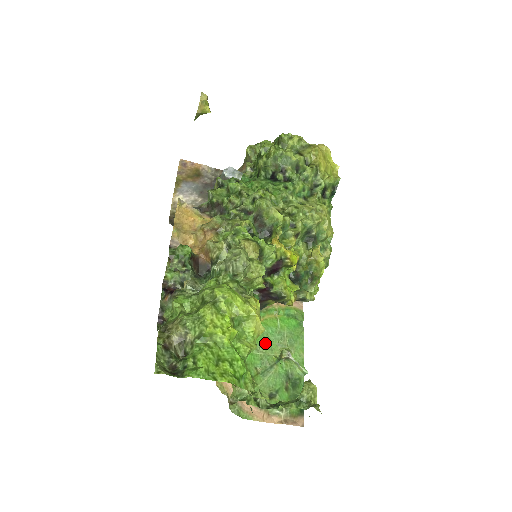
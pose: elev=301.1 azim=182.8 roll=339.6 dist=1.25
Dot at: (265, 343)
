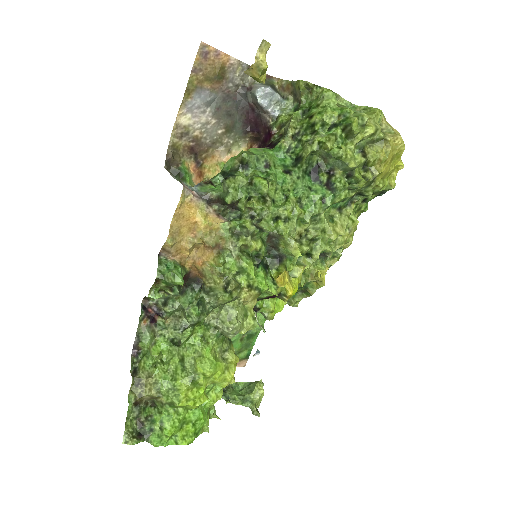
Dot at: occluded
